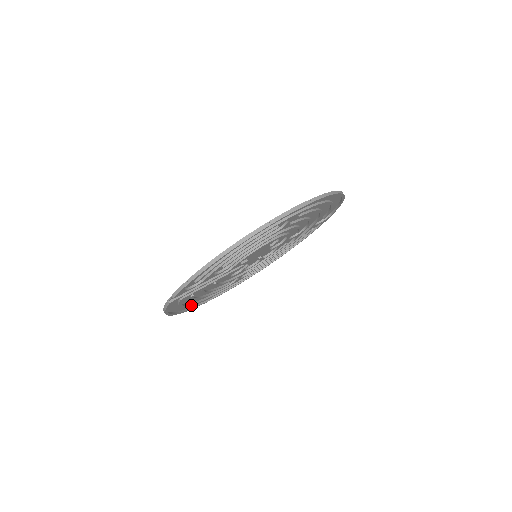
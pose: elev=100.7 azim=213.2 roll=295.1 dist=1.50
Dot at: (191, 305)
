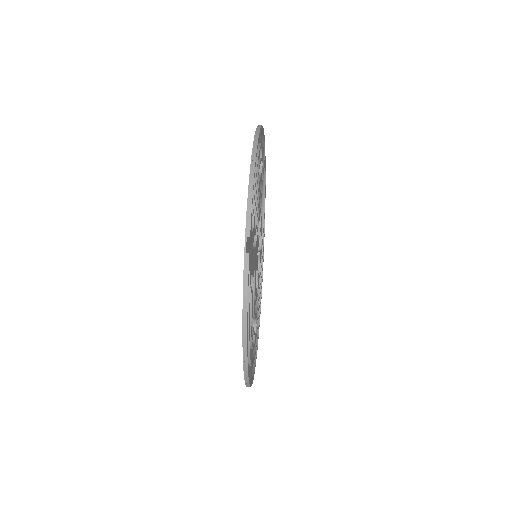
Dot at: (249, 352)
